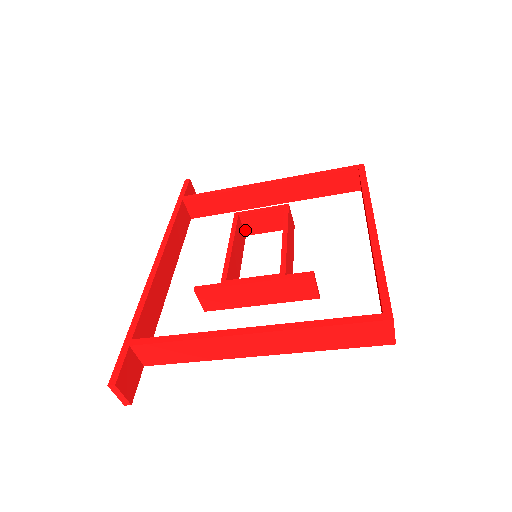
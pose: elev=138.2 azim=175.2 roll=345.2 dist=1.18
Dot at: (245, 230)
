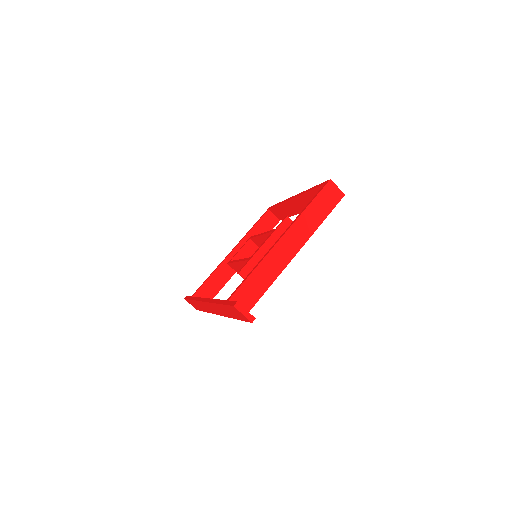
Dot at: occluded
